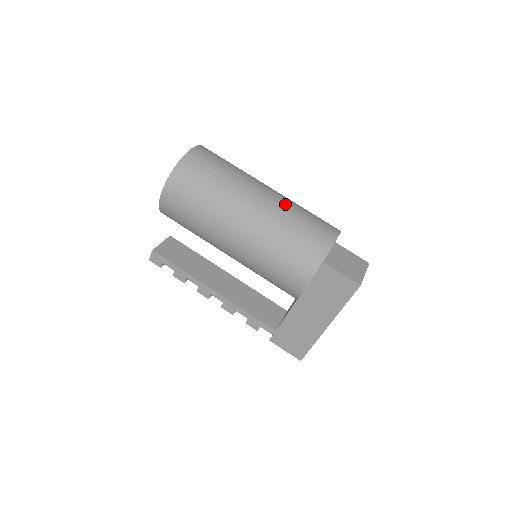
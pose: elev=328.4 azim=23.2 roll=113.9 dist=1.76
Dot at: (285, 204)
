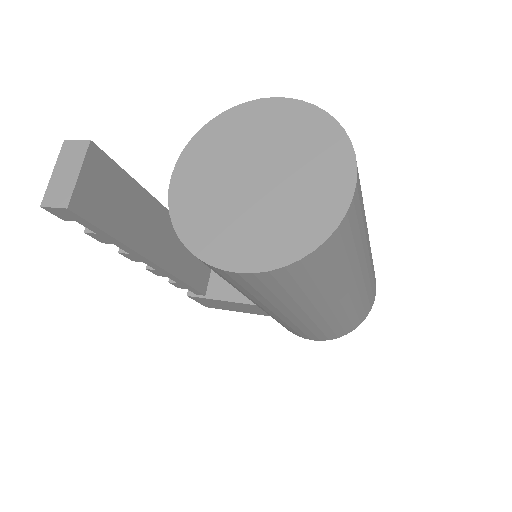
Dot at: (371, 270)
